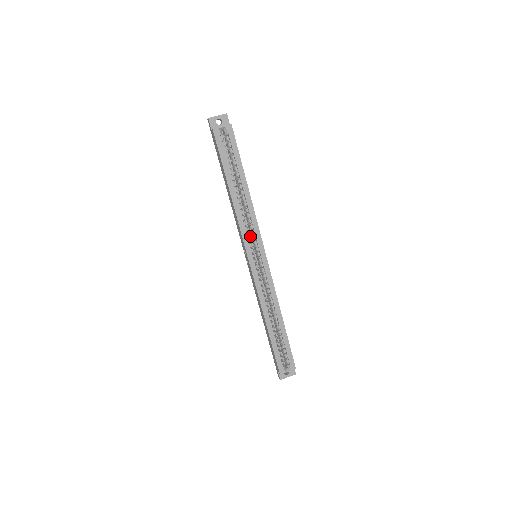
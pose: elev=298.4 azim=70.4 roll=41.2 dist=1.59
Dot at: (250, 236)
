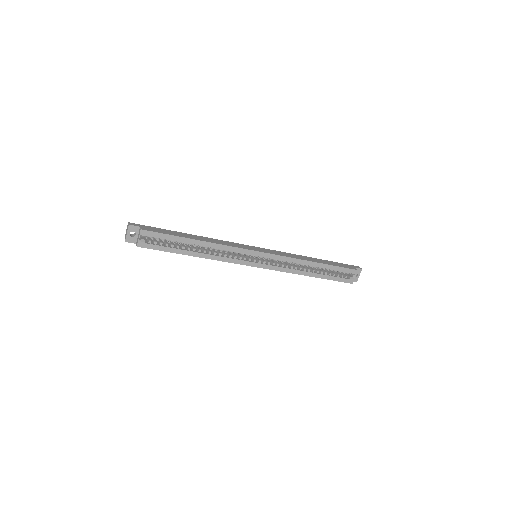
Dot at: occluded
